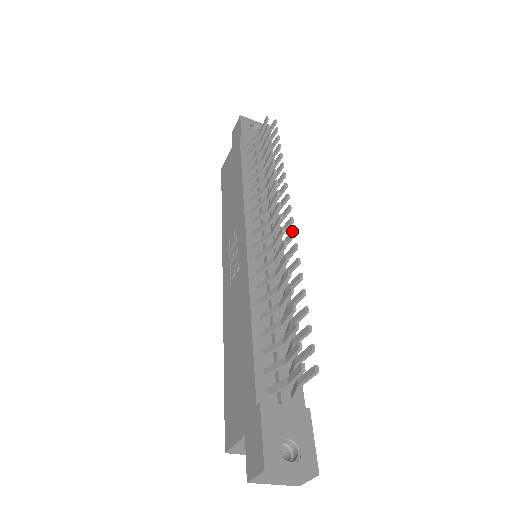
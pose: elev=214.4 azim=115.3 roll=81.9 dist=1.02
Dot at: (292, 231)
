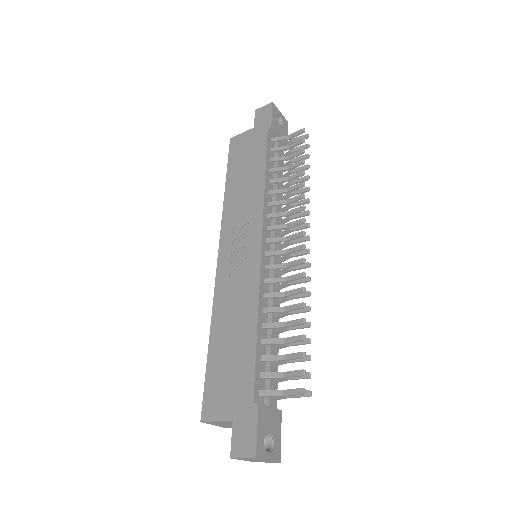
Dot at: (308, 263)
